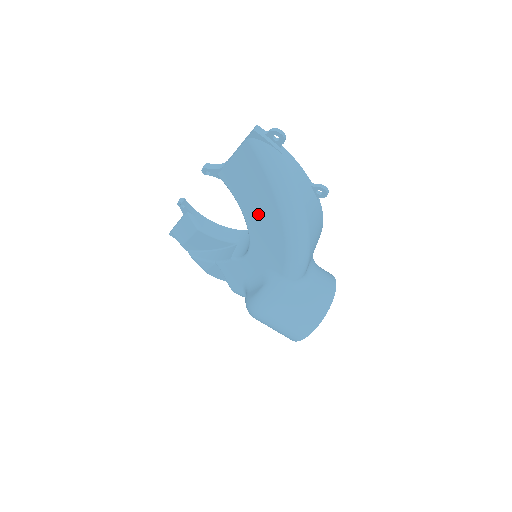
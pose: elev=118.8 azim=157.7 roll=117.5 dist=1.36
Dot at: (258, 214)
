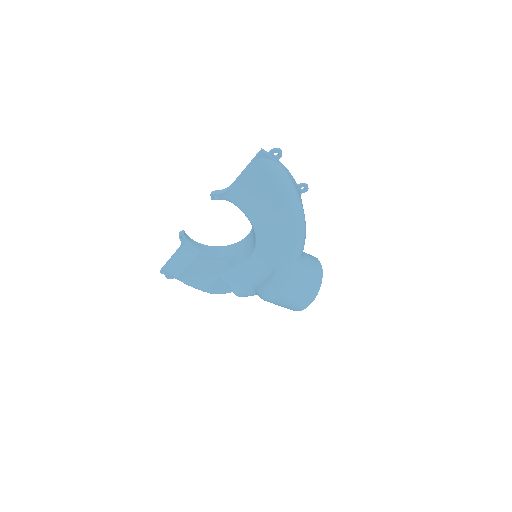
Dot at: (266, 215)
